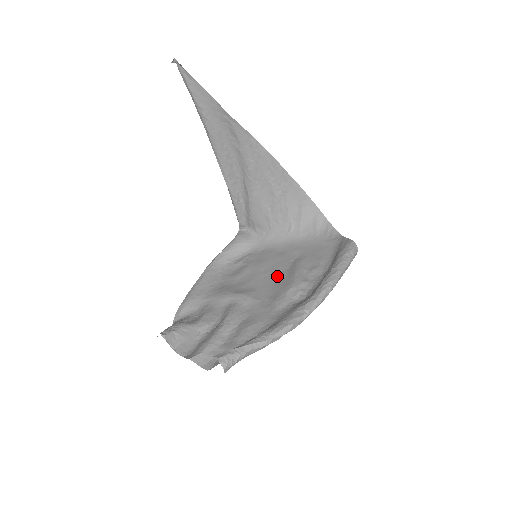
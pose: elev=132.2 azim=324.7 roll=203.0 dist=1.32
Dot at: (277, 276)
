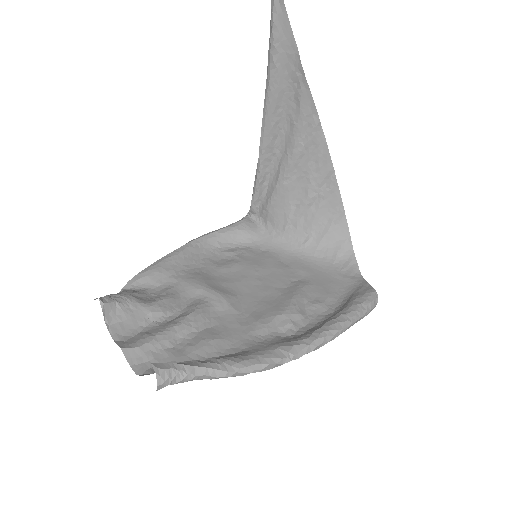
Dot at: (269, 291)
